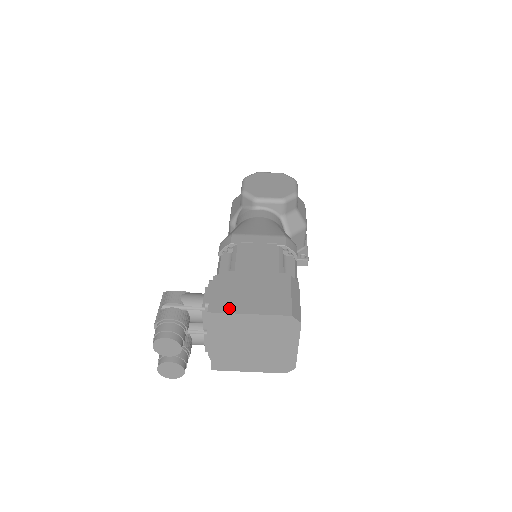
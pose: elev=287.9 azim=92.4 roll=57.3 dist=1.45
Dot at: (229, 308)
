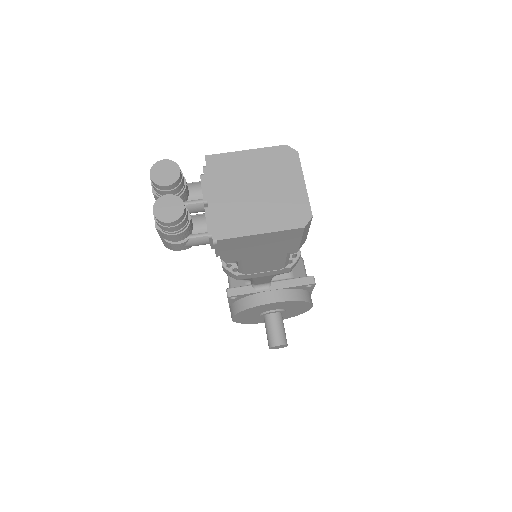
Dot at: (226, 156)
